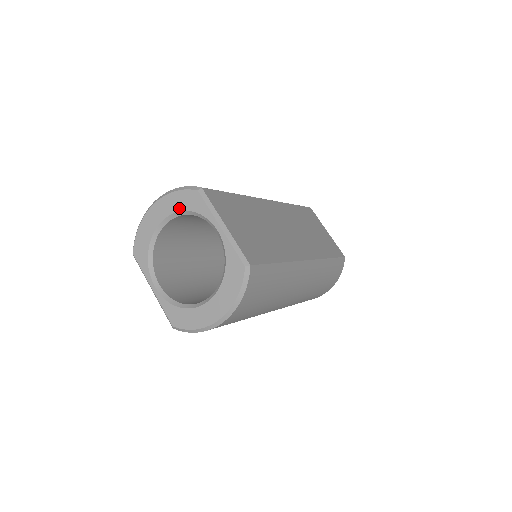
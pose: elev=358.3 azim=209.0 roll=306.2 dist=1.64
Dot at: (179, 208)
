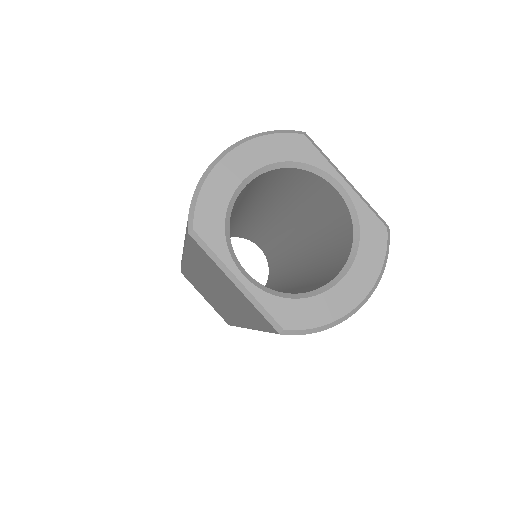
Dot at: (276, 158)
